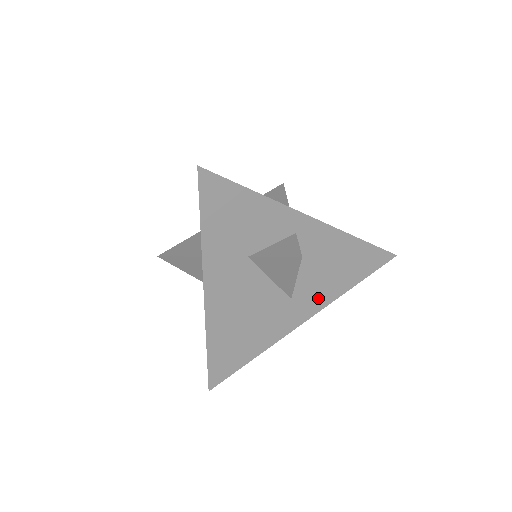
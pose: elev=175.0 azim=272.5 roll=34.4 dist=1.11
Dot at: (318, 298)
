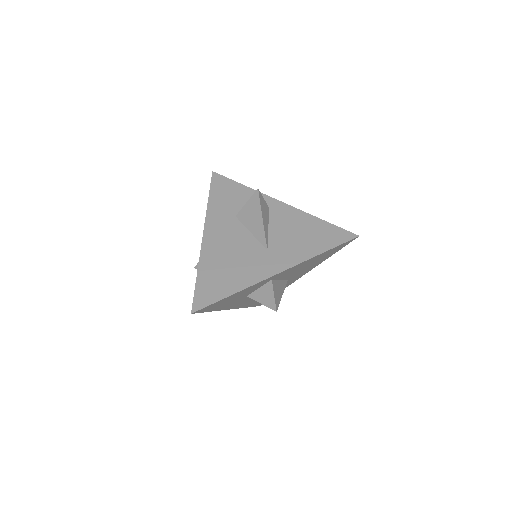
Dot at: (291, 255)
